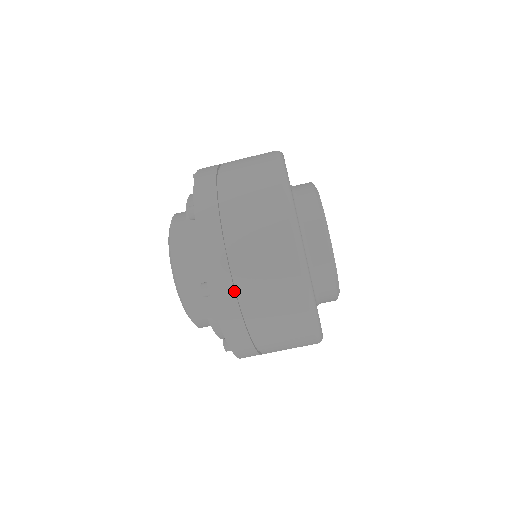
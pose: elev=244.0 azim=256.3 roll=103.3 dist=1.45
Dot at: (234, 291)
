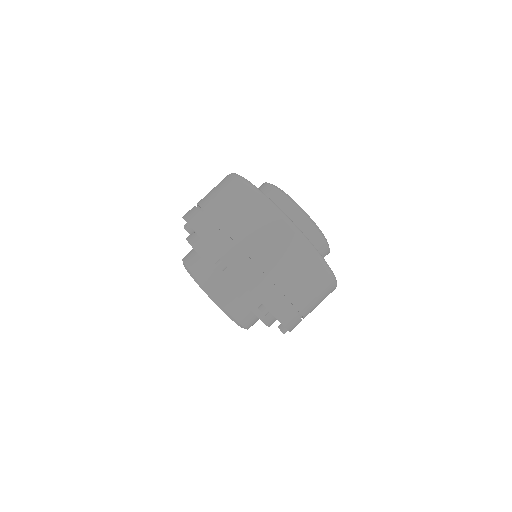
Dot at: (239, 251)
